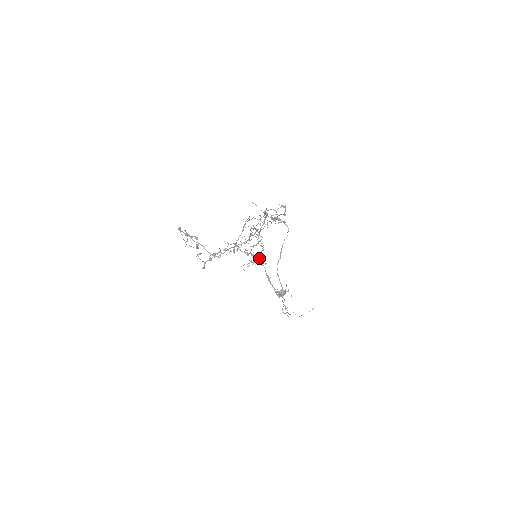
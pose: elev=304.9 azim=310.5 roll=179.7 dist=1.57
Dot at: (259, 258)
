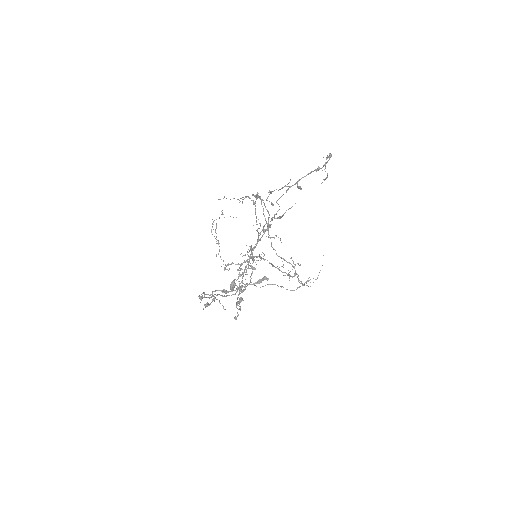
Dot at: (256, 256)
